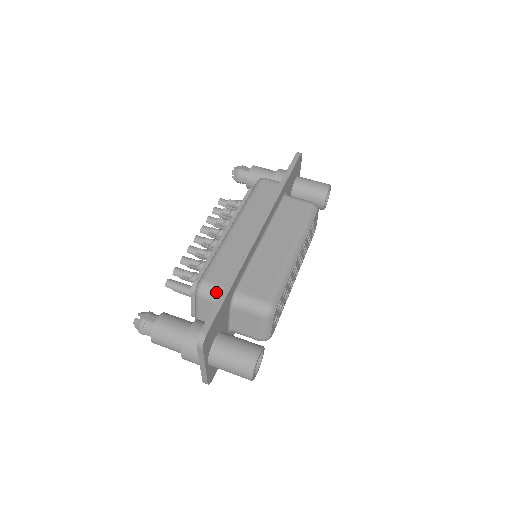
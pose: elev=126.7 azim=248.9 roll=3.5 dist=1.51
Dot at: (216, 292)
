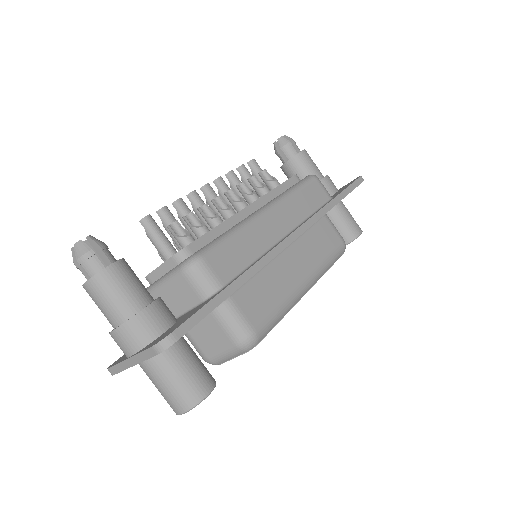
Dot at: (209, 284)
